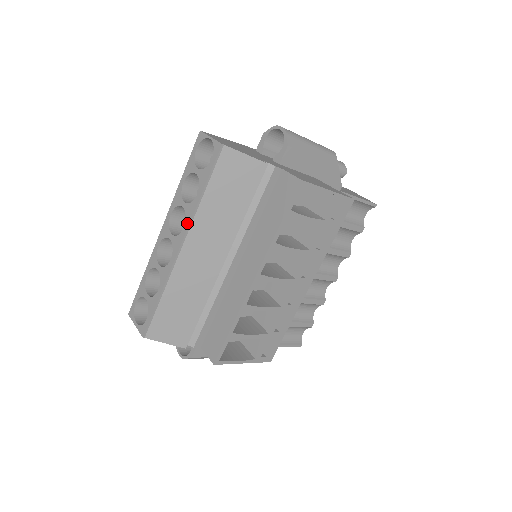
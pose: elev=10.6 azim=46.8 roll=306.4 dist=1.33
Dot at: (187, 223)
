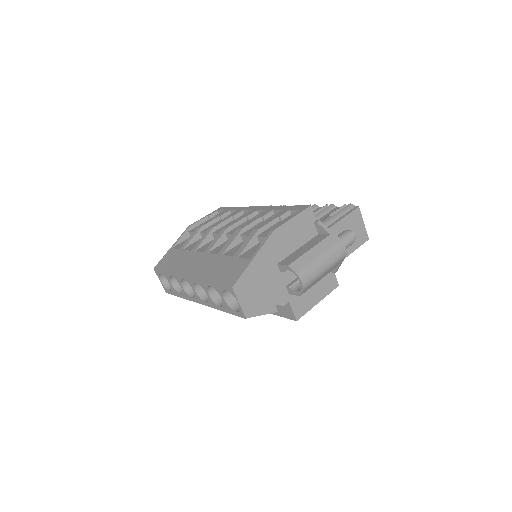
Dot at: (208, 305)
